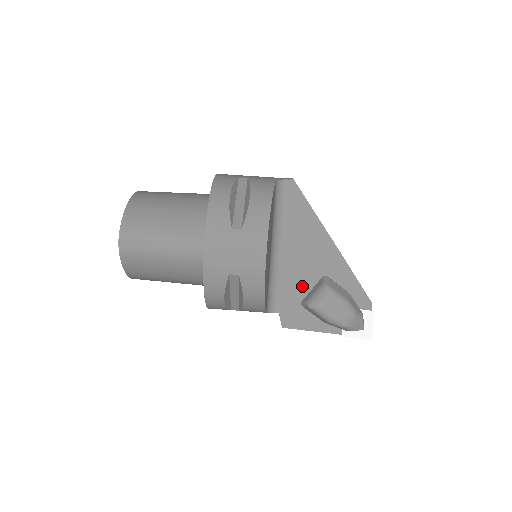
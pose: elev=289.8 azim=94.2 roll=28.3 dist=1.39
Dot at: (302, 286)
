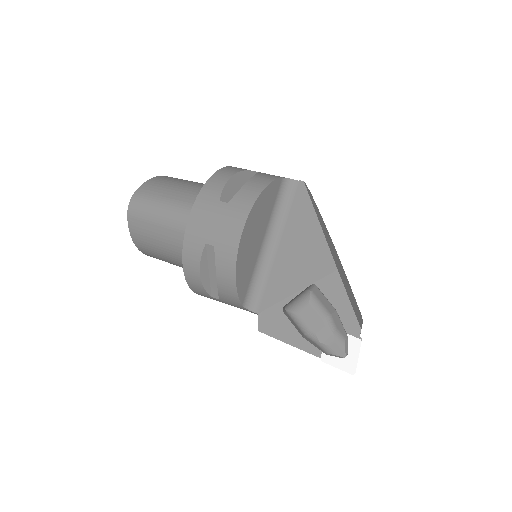
Dot at: (288, 290)
